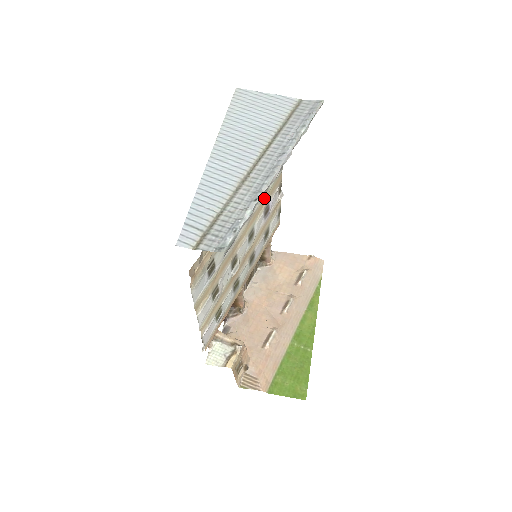
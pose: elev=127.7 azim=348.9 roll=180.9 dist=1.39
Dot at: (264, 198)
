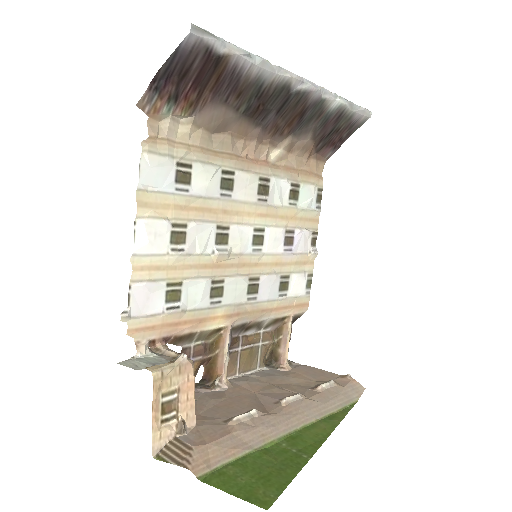
Dot at: (287, 209)
